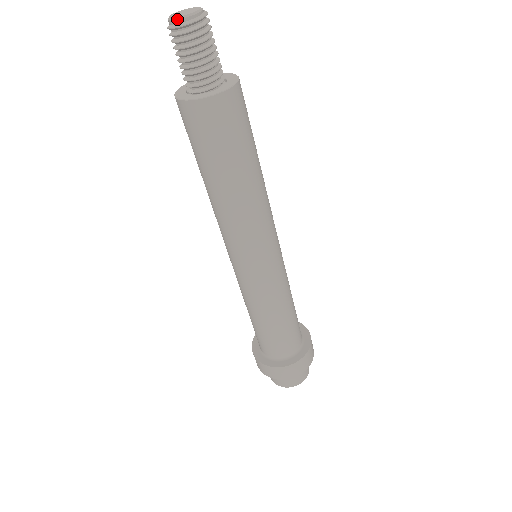
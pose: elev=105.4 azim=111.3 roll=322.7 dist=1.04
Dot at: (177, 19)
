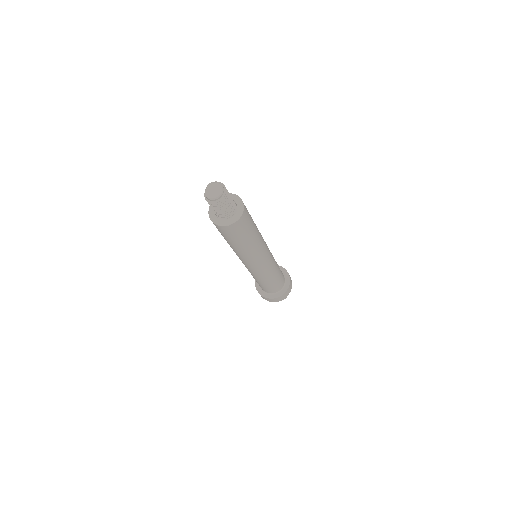
Dot at: (216, 199)
